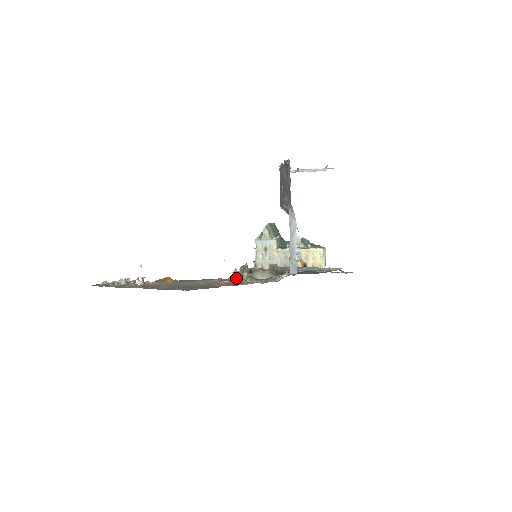
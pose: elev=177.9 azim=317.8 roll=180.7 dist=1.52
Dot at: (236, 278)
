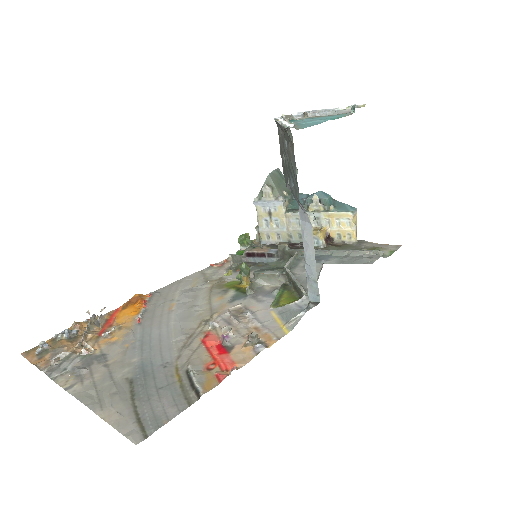
Dot at: (228, 332)
